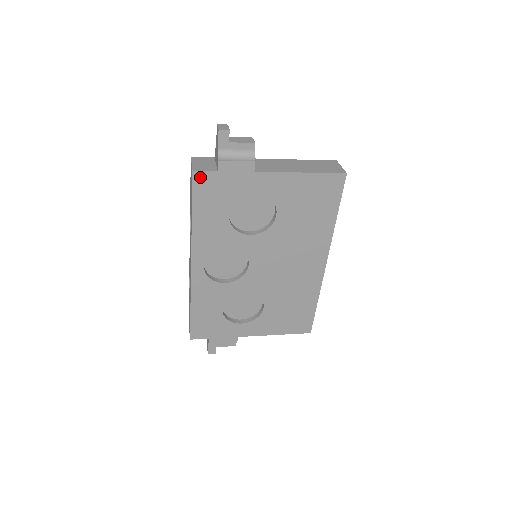
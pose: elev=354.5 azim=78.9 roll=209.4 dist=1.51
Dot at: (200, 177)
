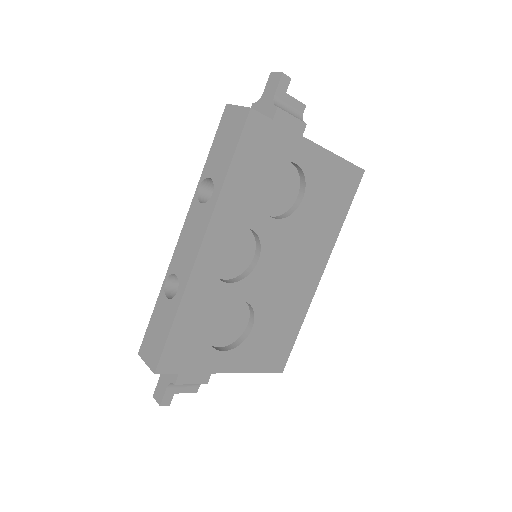
Dot at: (254, 120)
